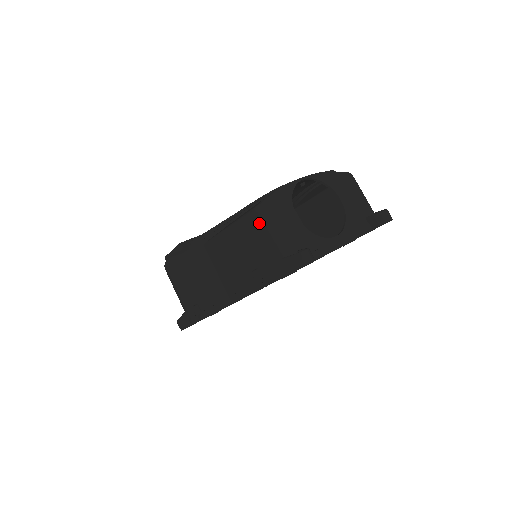
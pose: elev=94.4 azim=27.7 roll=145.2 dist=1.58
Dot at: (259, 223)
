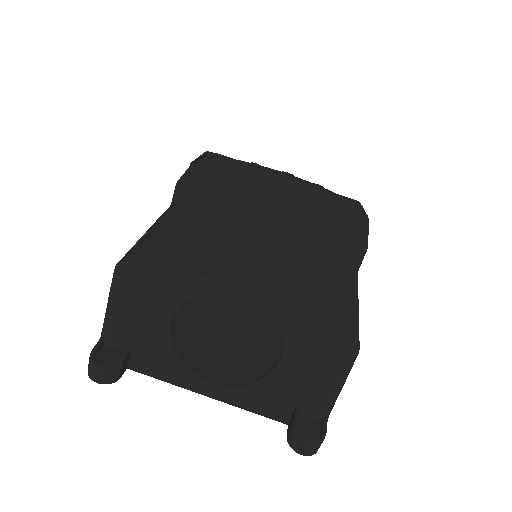
Dot at: (112, 280)
